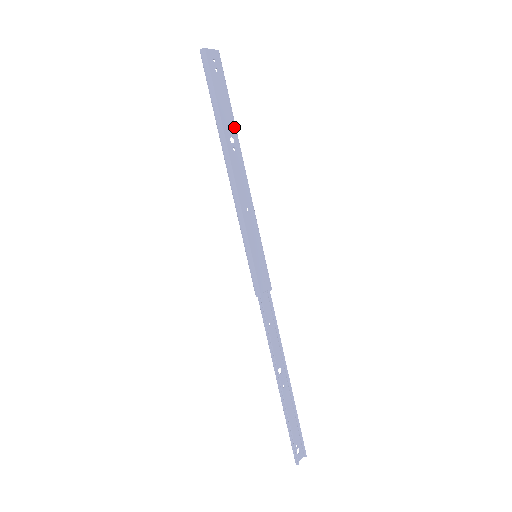
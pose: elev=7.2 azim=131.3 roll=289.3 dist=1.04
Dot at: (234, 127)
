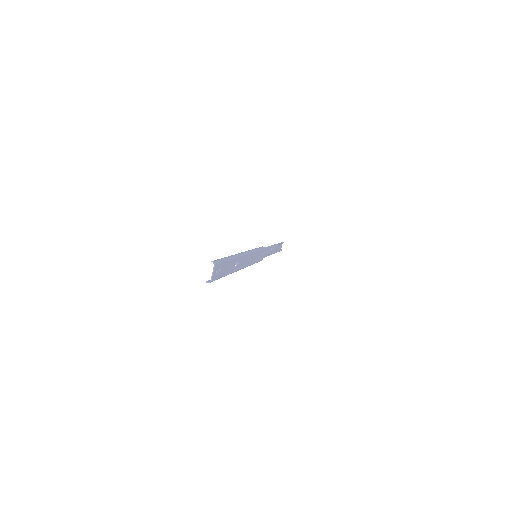
Dot at: (234, 260)
